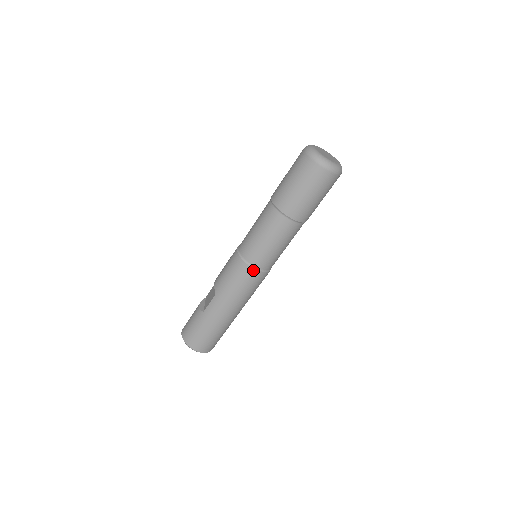
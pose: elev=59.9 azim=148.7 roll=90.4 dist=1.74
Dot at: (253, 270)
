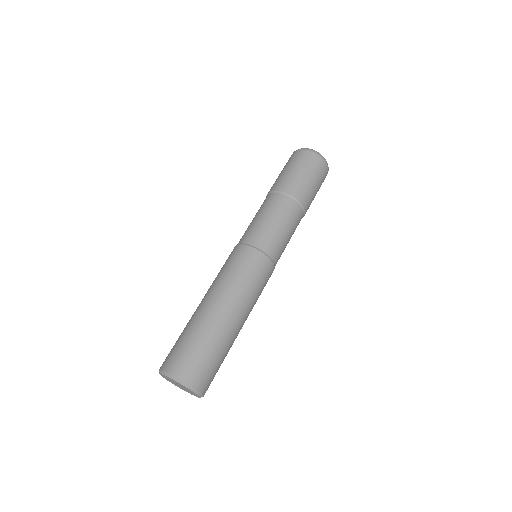
Dot at: (246, 247)
